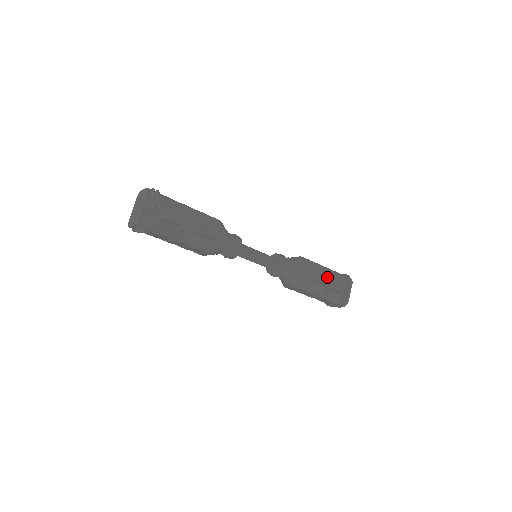
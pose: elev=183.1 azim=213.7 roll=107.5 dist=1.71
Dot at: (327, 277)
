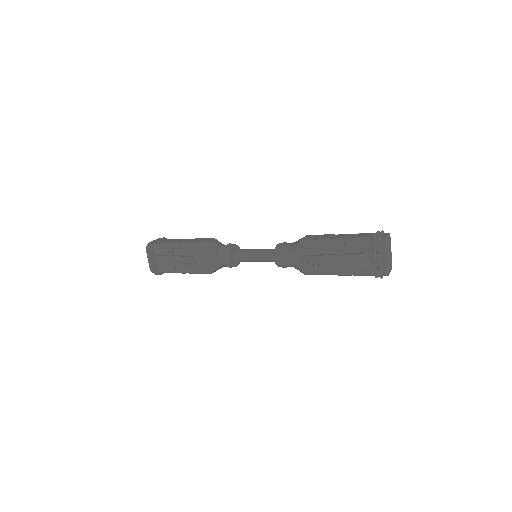
Dot at: (330, 257)
